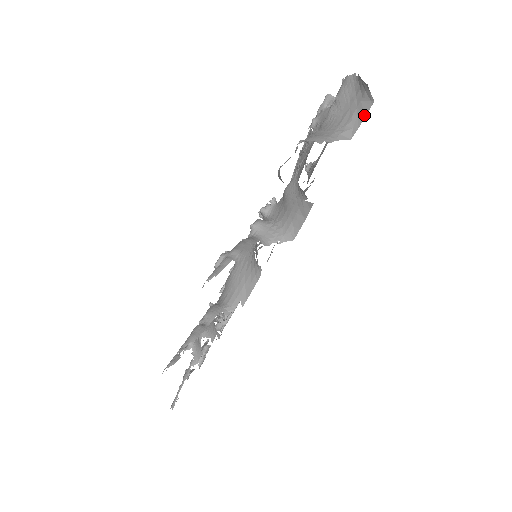
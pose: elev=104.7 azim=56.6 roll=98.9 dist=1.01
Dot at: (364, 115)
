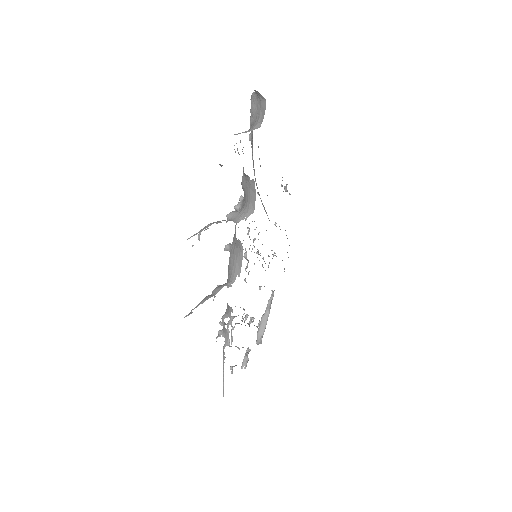
Dot at: (264, 111)
